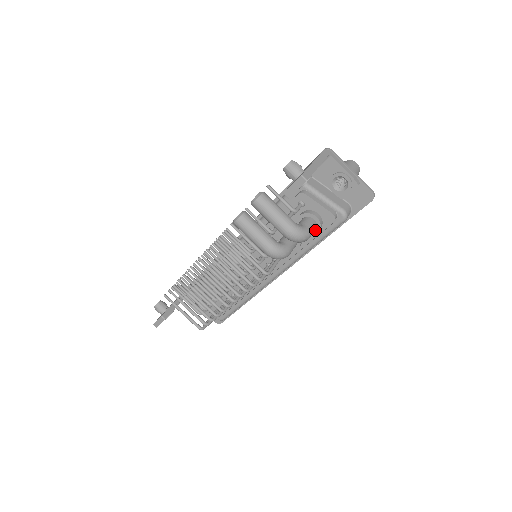
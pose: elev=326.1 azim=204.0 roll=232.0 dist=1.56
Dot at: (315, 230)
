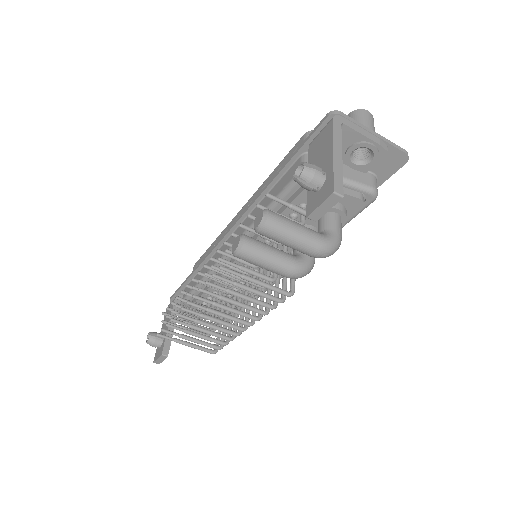
Dot at: occluded
